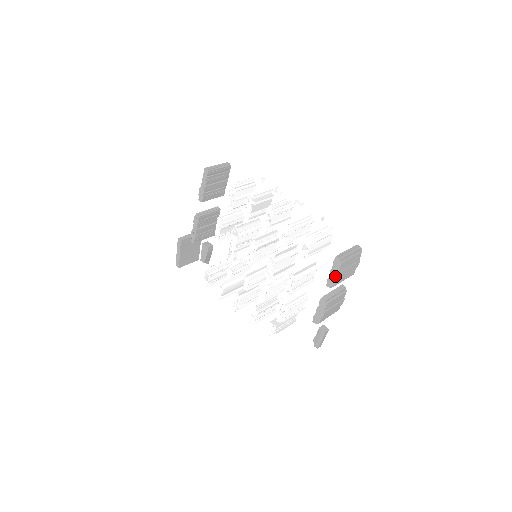
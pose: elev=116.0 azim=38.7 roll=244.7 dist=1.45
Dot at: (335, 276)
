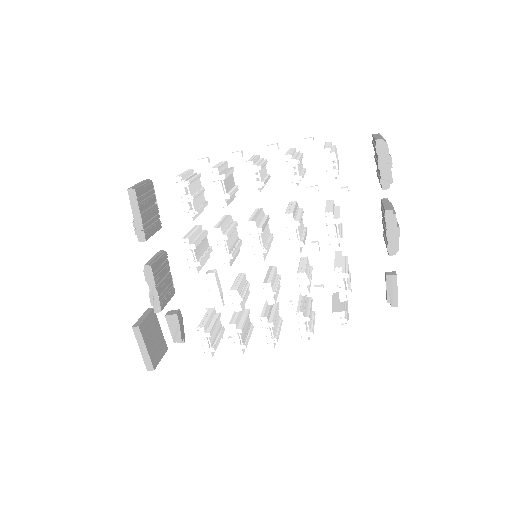
Dot at: (388, 167)
